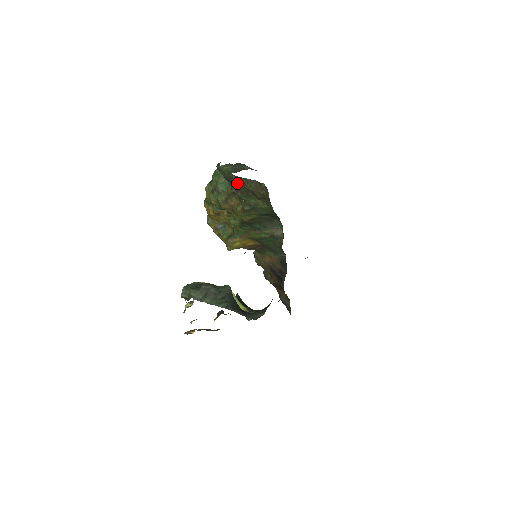
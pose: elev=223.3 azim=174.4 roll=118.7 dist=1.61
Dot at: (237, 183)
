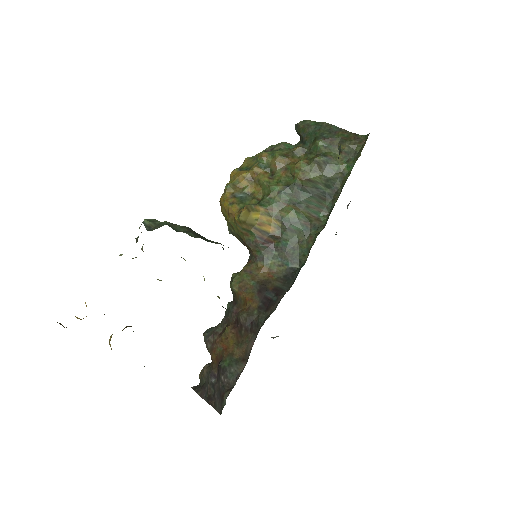
Dot at: (325, 130)
